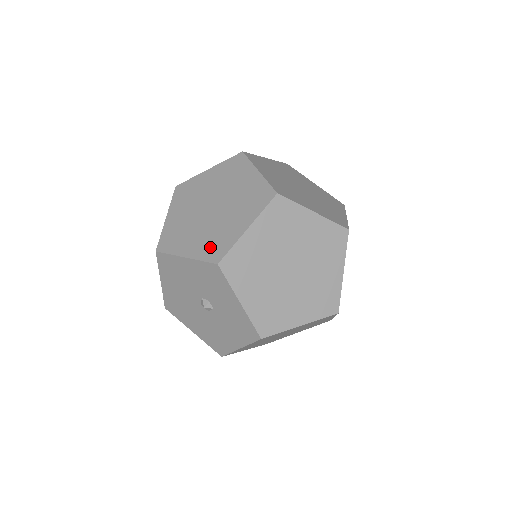
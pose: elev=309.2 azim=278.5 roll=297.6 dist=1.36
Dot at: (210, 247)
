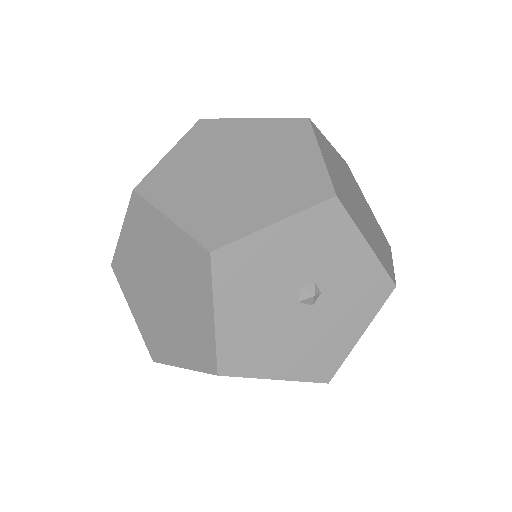
Dot at: (298, 192)
